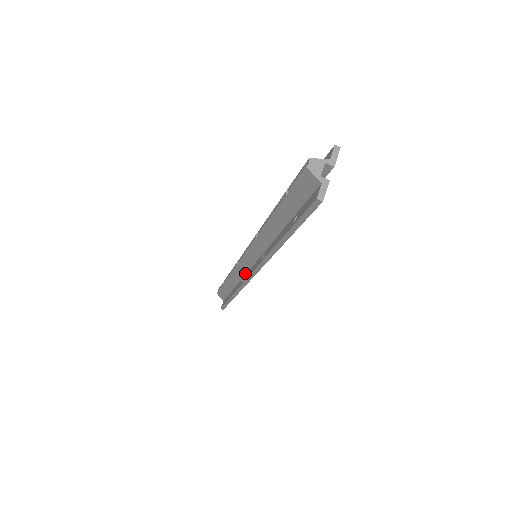
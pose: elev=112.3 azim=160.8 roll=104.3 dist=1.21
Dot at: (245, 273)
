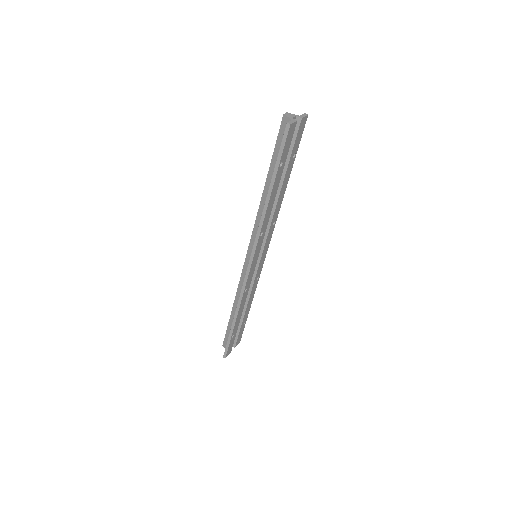
Dot at: occluded
